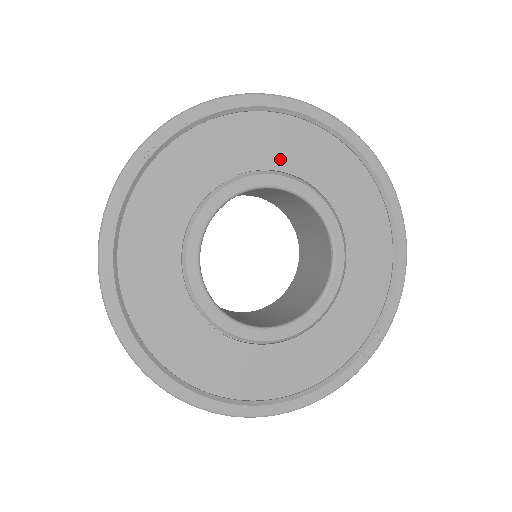
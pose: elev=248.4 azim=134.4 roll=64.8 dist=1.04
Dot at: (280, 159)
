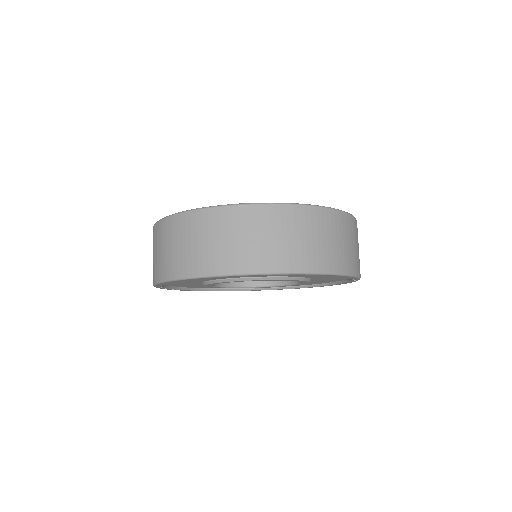
Dot at: (211, 279)
